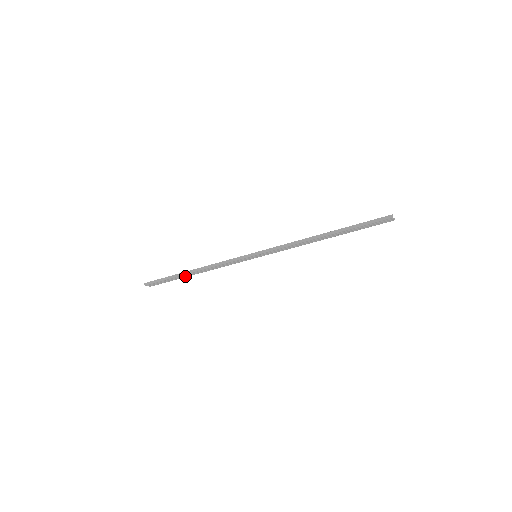
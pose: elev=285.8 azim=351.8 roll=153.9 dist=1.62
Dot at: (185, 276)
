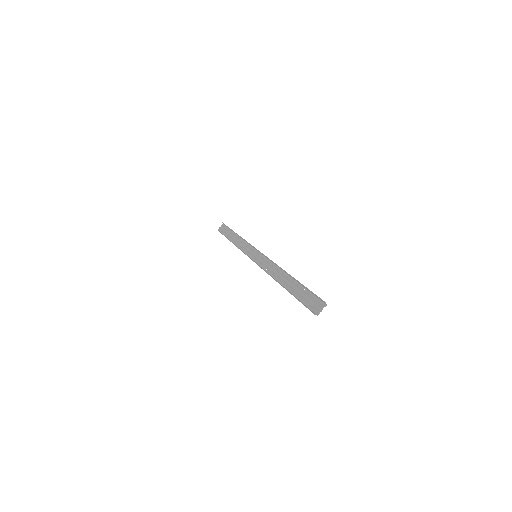
Dot at: (232, 234)
